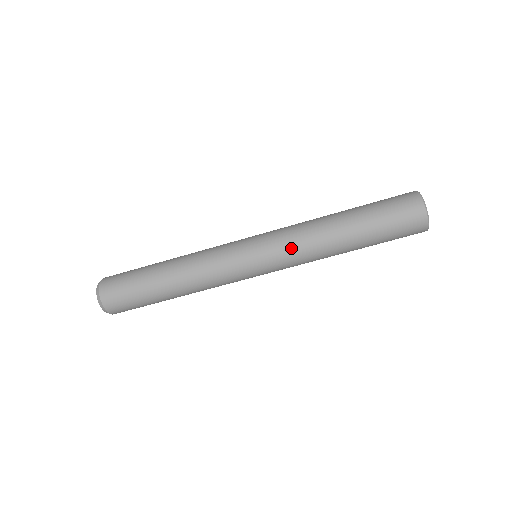
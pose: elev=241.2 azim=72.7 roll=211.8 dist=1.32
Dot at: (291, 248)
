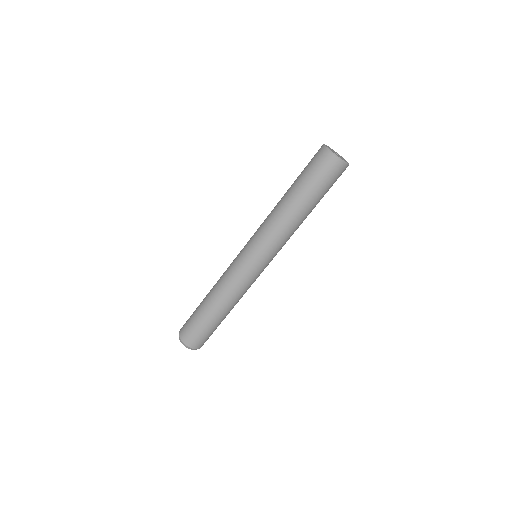
Dot at: (280, 244)
